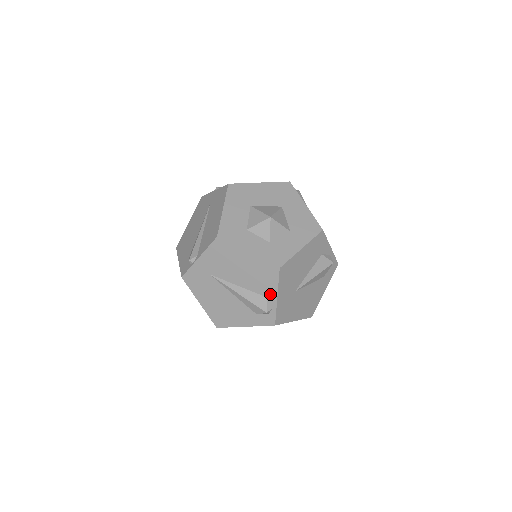
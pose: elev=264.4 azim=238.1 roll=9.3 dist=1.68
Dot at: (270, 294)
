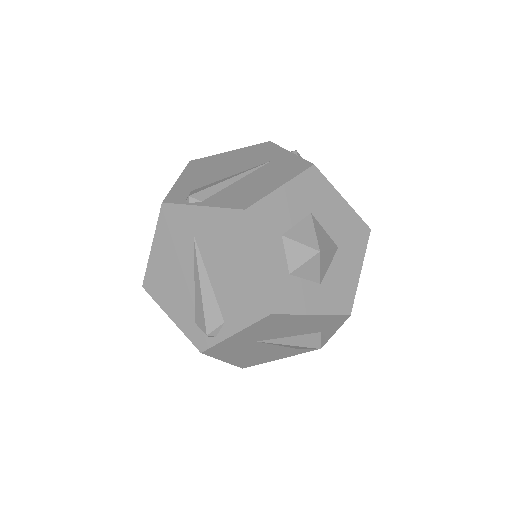
Dot at: (231, 323)
